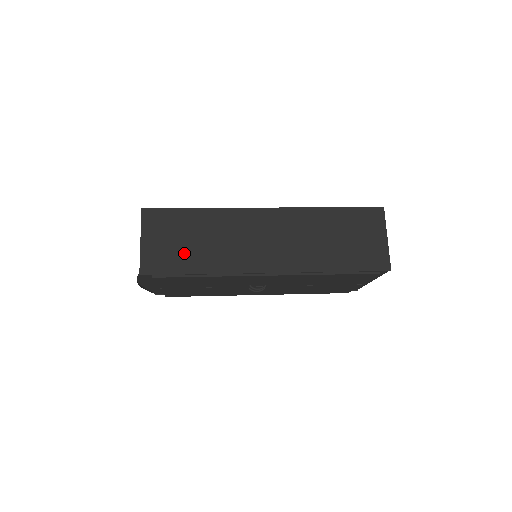
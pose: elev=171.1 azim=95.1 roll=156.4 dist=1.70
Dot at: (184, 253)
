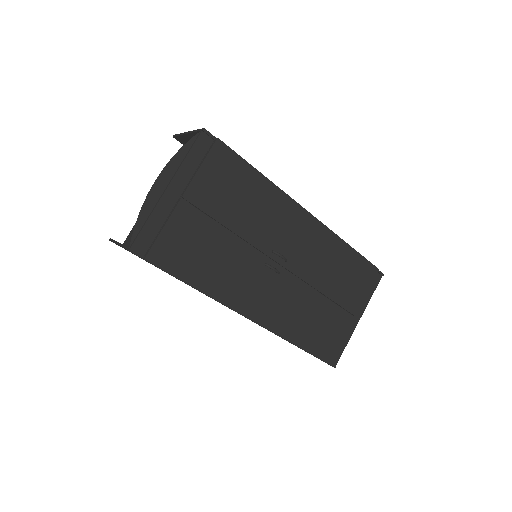
Dot at: occluded
